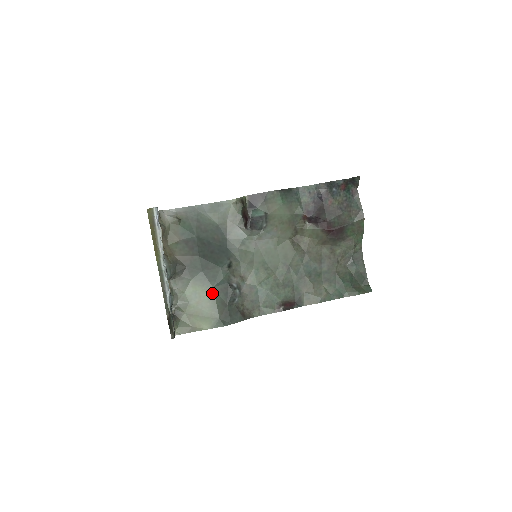
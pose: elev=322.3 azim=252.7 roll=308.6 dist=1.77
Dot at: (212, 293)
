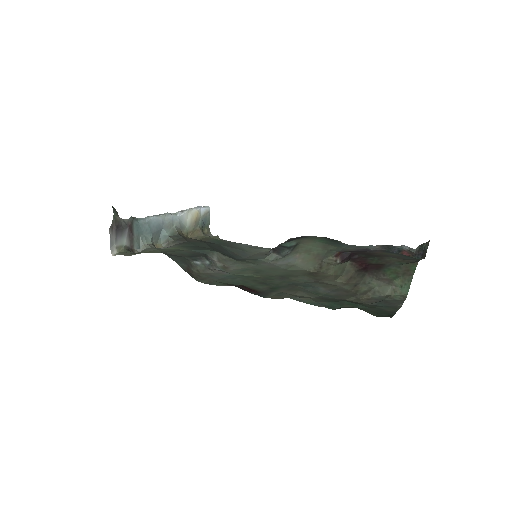
Dot at: (183, 250)
